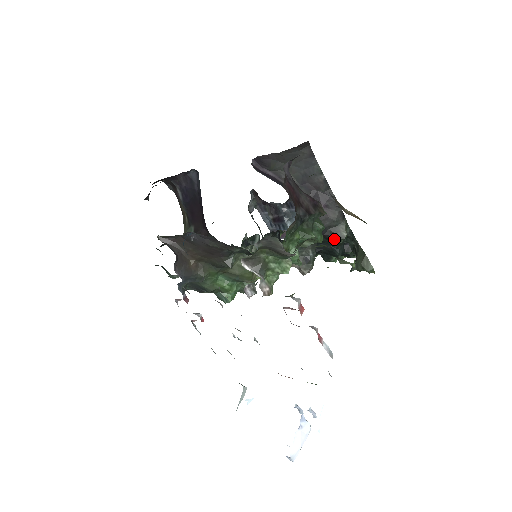
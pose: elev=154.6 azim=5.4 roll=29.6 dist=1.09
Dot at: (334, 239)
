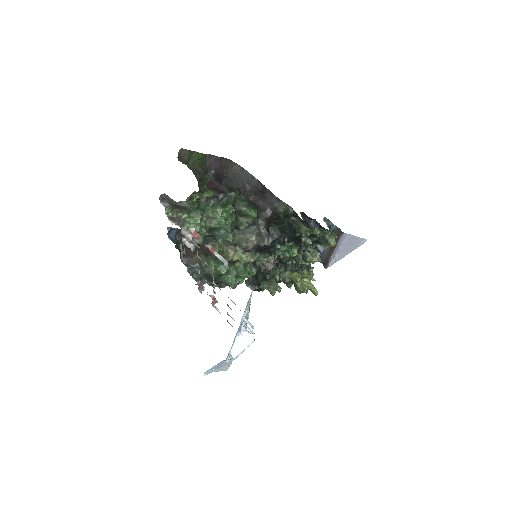
Dot at: (278, 217)
